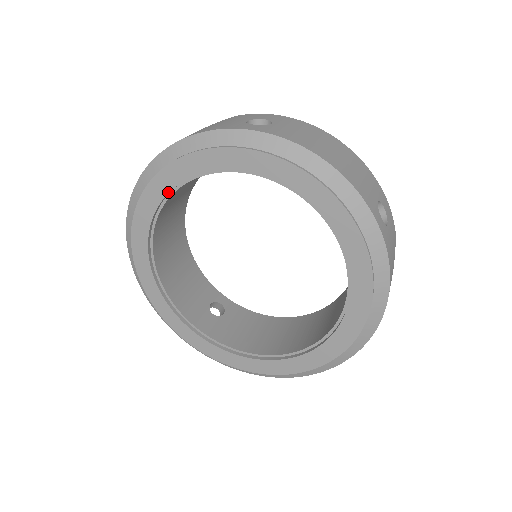
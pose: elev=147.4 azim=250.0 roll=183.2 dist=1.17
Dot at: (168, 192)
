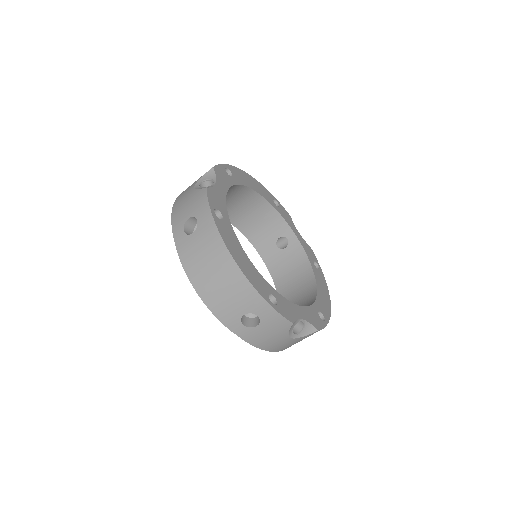
Dot at: occluded
